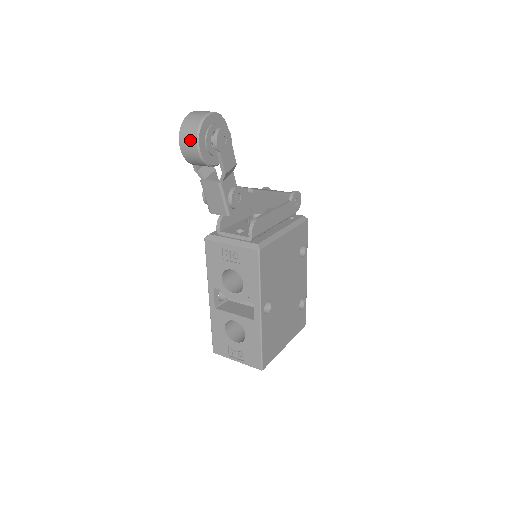
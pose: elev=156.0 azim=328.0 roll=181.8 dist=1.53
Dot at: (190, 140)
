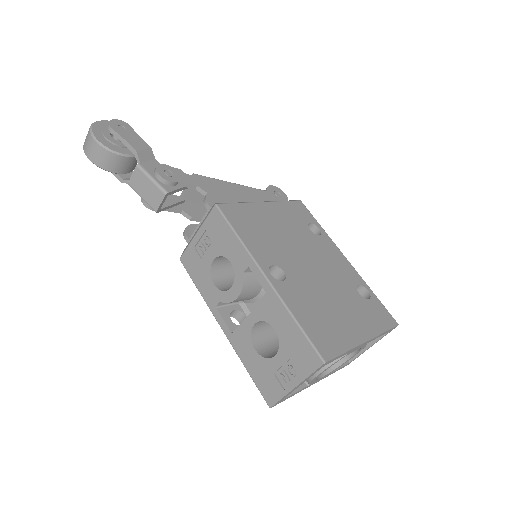
Dot at: (88, 141)
